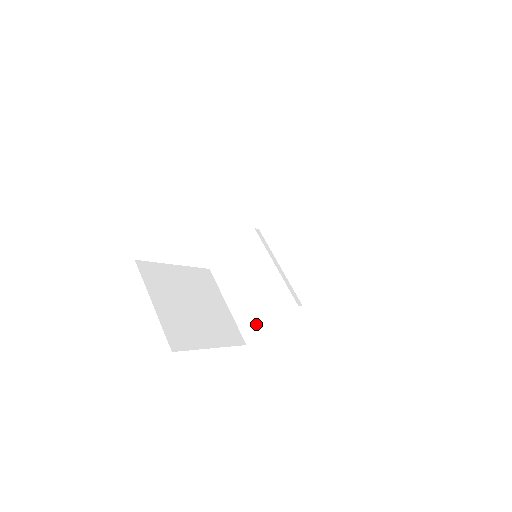
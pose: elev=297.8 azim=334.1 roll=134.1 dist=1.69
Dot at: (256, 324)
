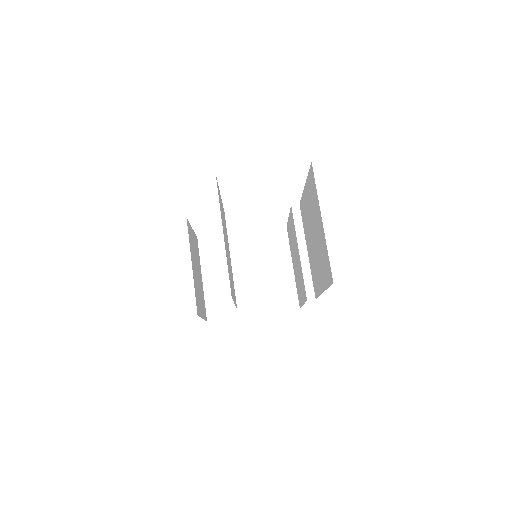
Dot at: (300, 296)
